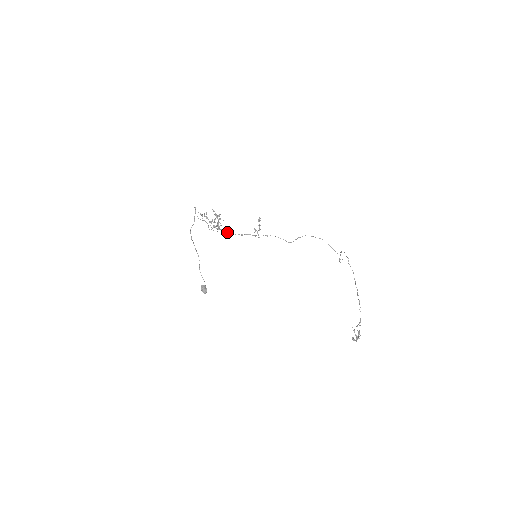
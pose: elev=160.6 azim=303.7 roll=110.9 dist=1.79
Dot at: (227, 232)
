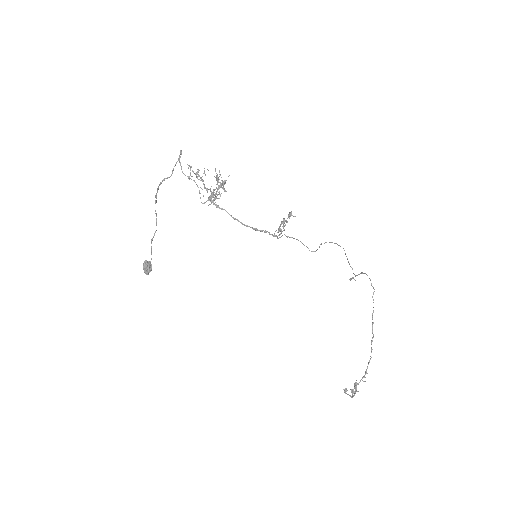
Dot at: (231, 216)
